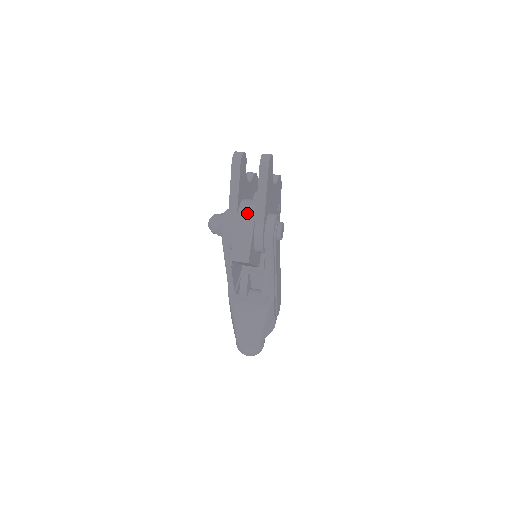
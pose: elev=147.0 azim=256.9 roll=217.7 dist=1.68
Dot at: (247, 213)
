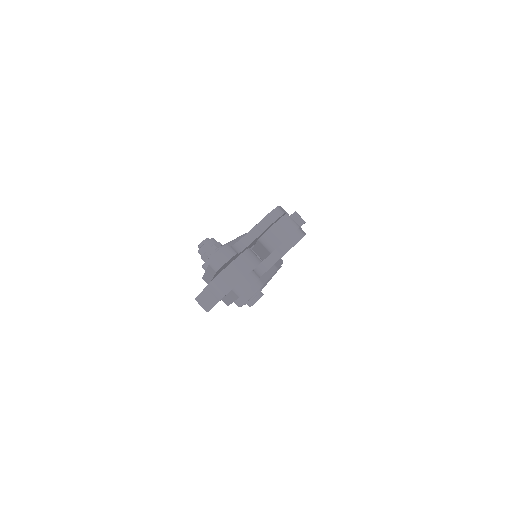
Dot at: (218, 289)
